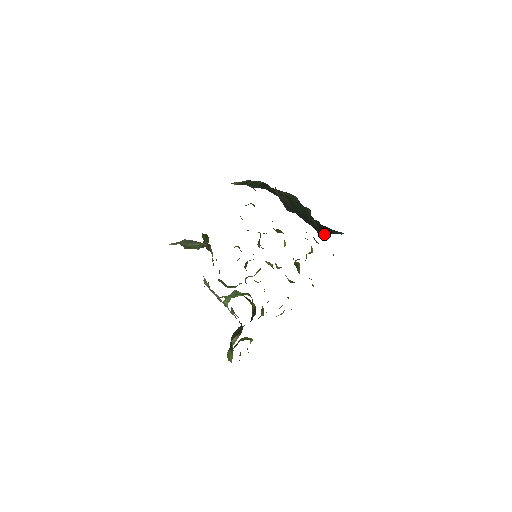
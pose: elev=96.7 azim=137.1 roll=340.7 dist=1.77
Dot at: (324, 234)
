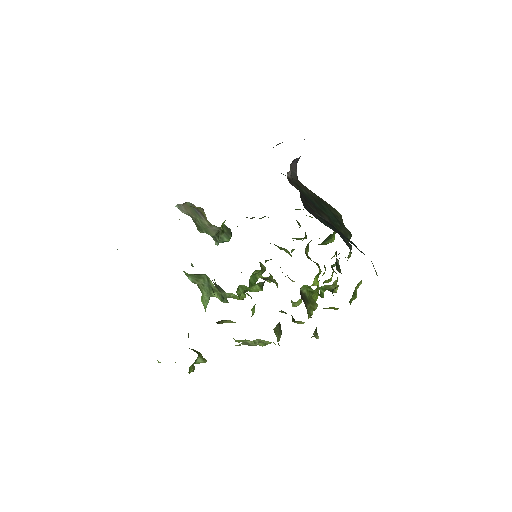
Dot at: (318, 219)
